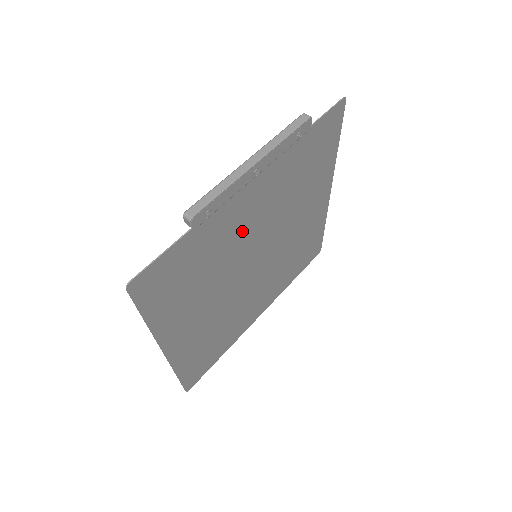
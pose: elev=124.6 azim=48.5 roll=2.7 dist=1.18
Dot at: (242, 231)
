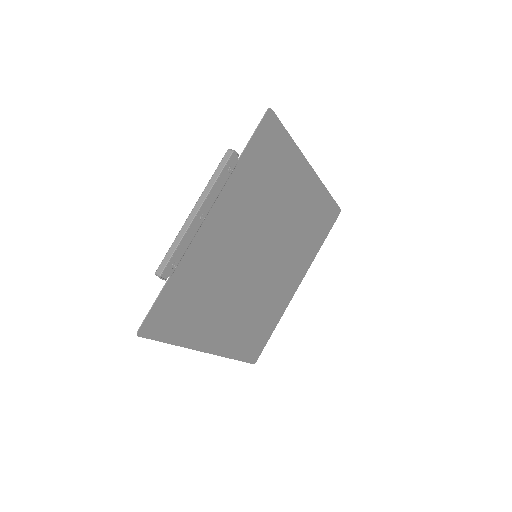
Dot at: (224, 251)
